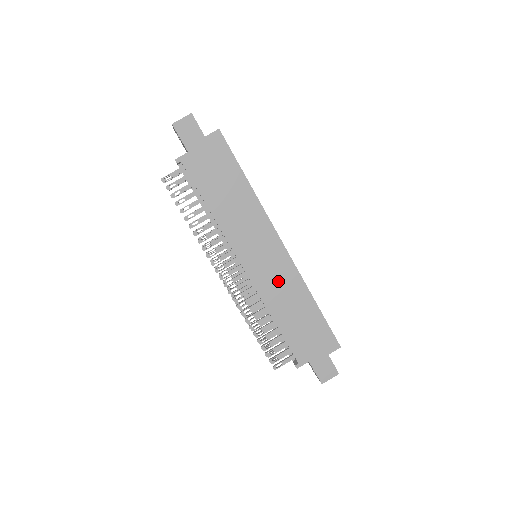
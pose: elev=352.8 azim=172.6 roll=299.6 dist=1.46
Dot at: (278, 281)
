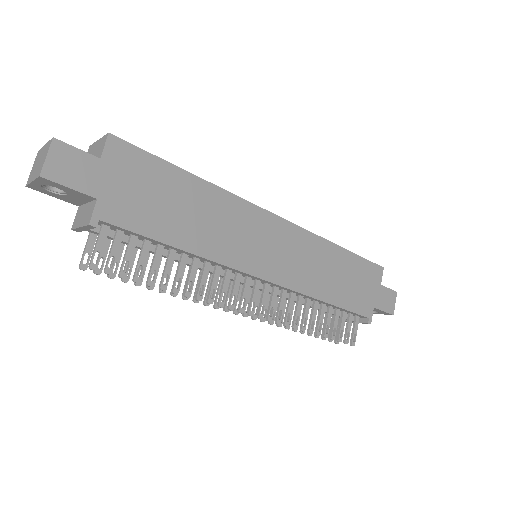
Dot at: (302, 260)
